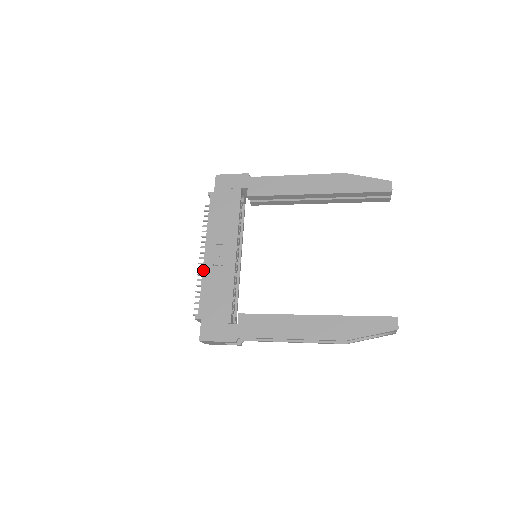
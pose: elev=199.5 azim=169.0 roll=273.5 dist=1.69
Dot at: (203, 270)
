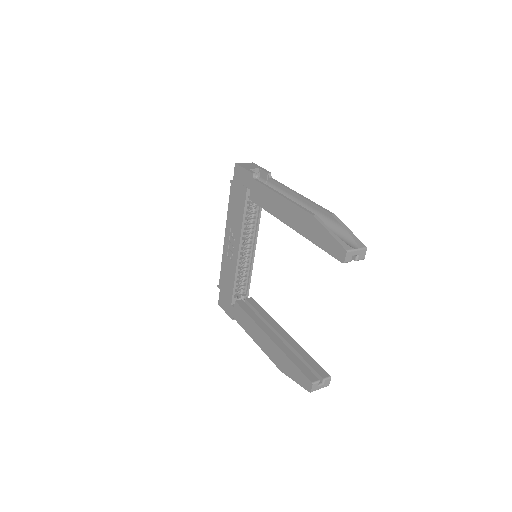
Dot at: (223, 252)
